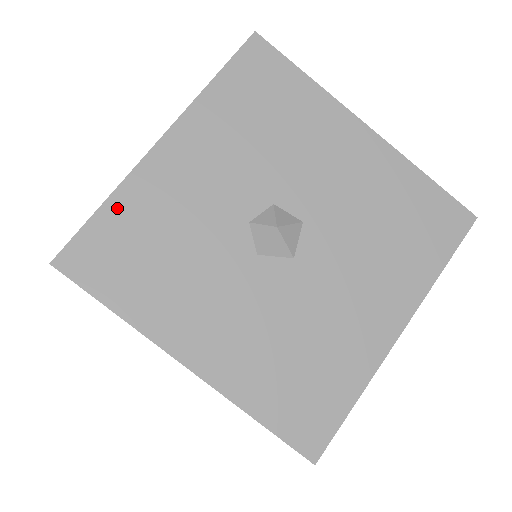
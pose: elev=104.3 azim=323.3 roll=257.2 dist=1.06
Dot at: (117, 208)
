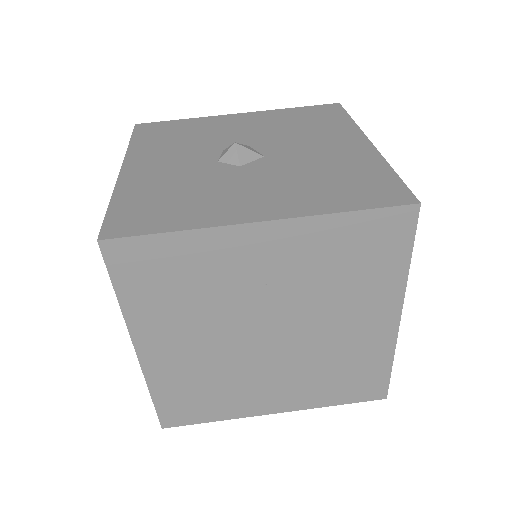
Dot at: (122, 199)
